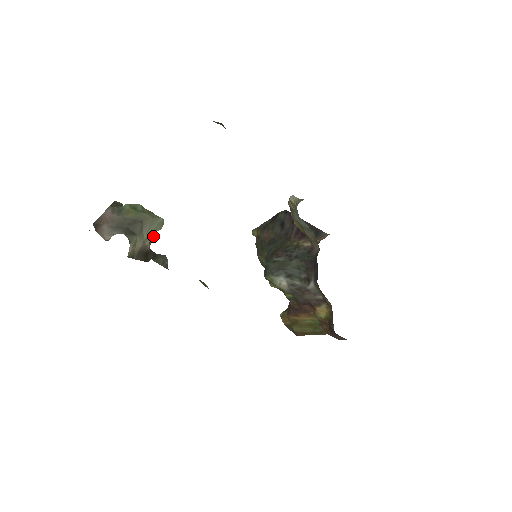
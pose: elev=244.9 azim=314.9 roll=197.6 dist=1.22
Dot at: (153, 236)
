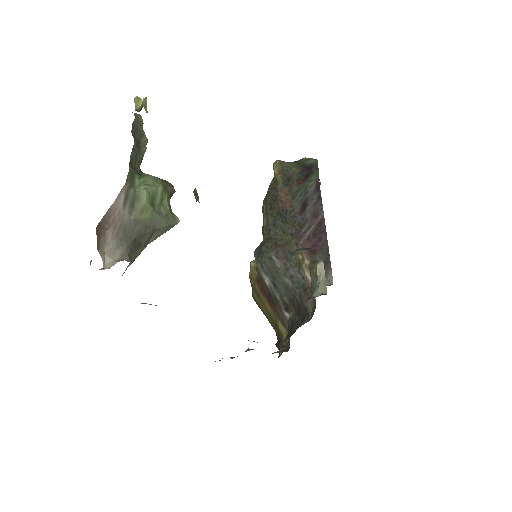
Dot at: (160, 235)
